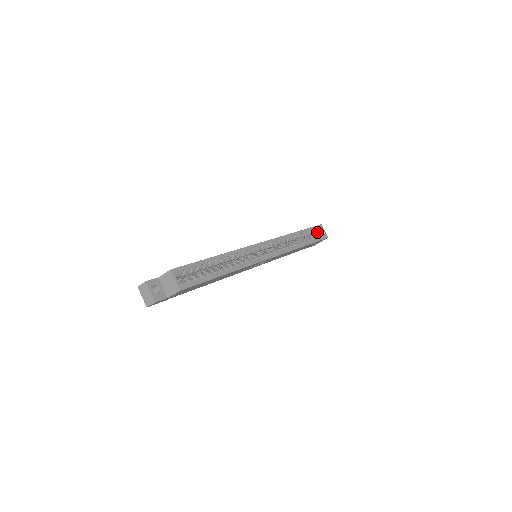
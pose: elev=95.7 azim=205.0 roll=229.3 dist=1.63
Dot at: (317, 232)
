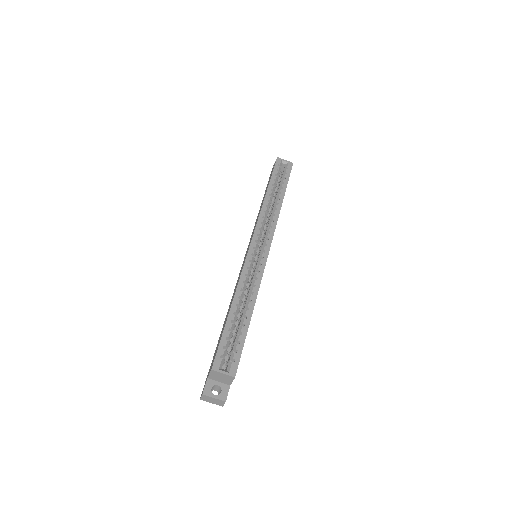
Dot at: occluded
